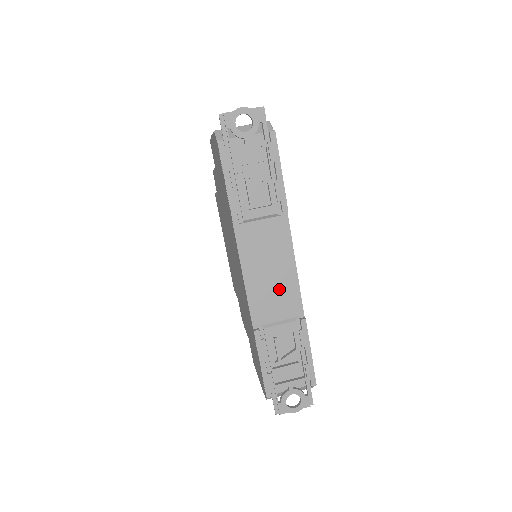
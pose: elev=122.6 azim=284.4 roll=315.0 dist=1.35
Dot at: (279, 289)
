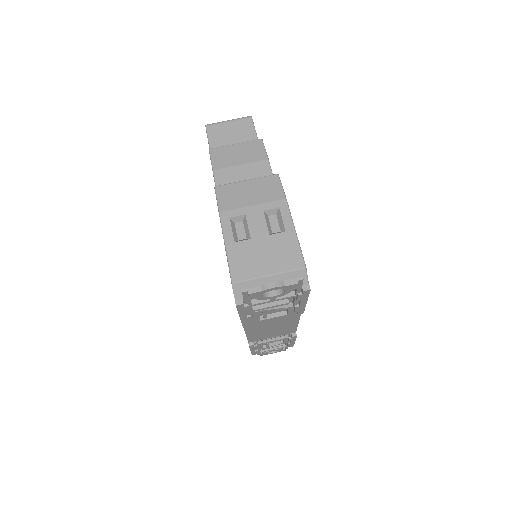
Dot at: (278, 330)
